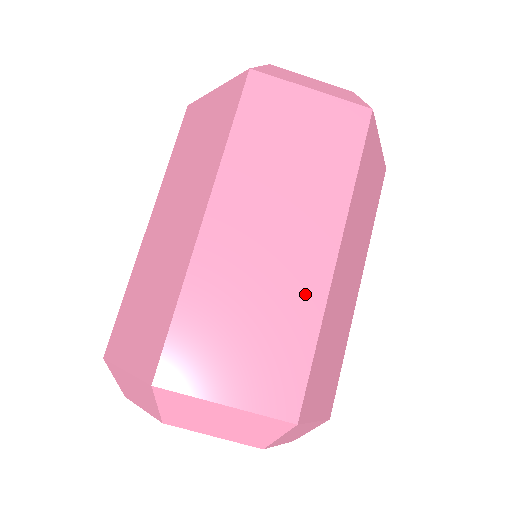
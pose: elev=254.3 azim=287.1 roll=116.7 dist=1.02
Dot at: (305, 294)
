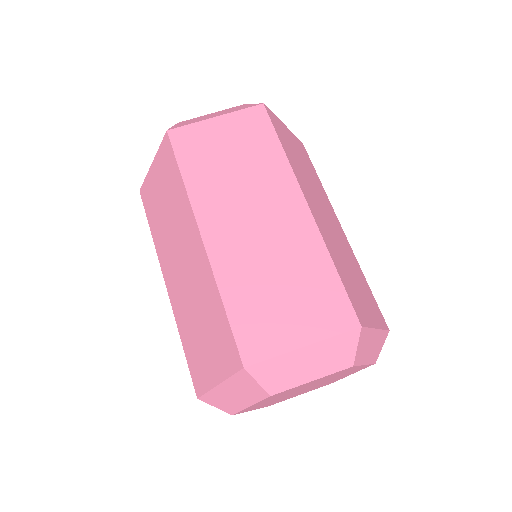
Dot at: (304, 241)
